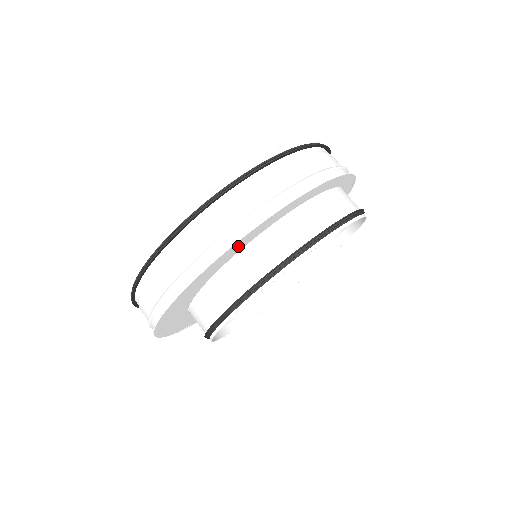
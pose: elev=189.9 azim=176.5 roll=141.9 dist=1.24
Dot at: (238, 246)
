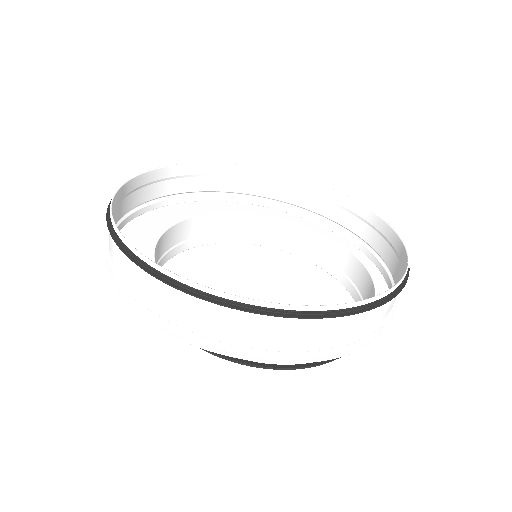
Dot at: occluded
